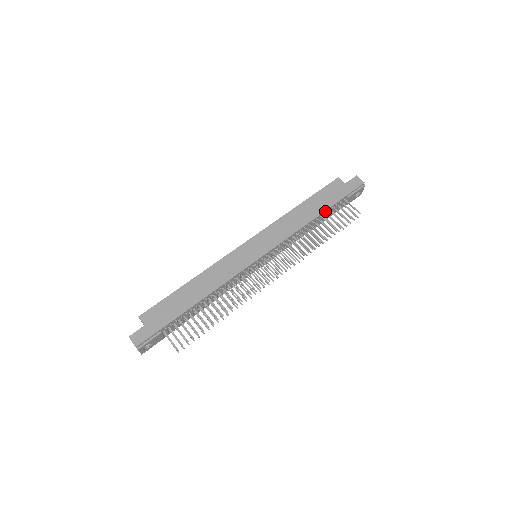
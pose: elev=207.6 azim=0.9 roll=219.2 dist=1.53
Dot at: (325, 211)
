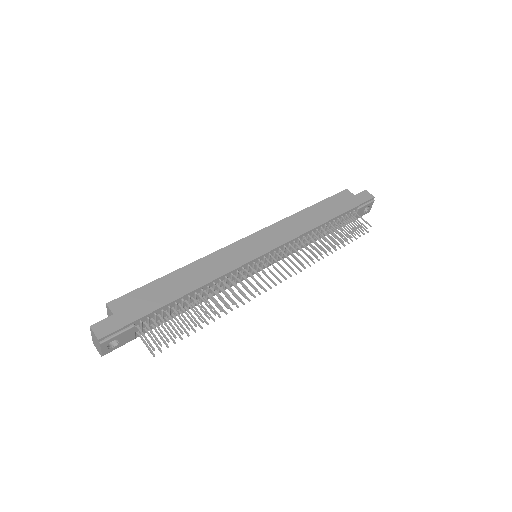
Dot at: (335, 218)
